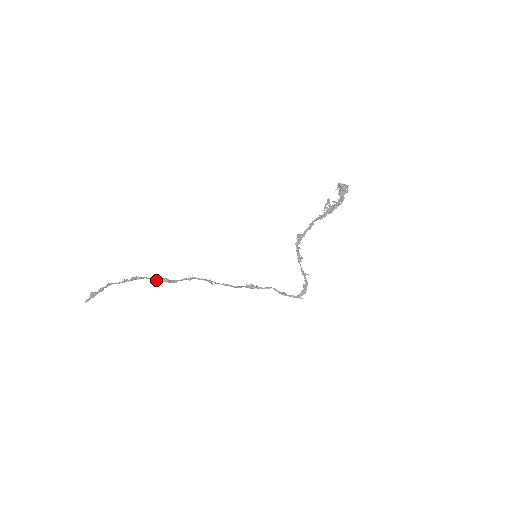
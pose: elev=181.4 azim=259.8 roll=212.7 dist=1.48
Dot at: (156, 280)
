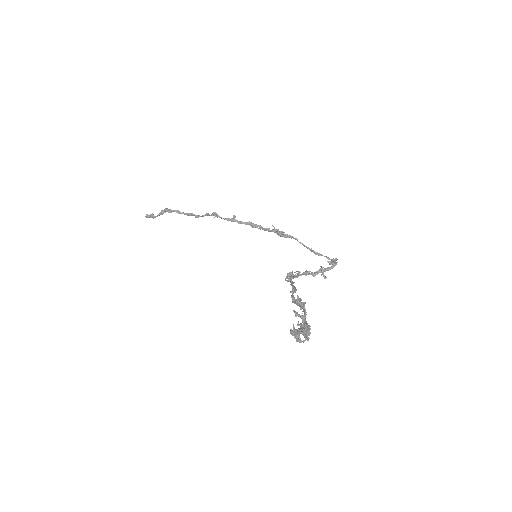
Dot at: occluded
